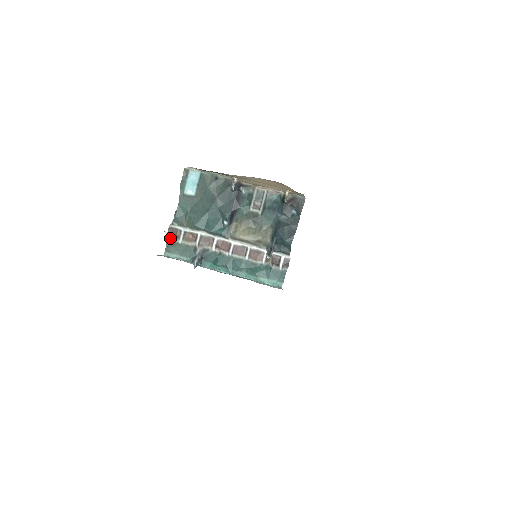
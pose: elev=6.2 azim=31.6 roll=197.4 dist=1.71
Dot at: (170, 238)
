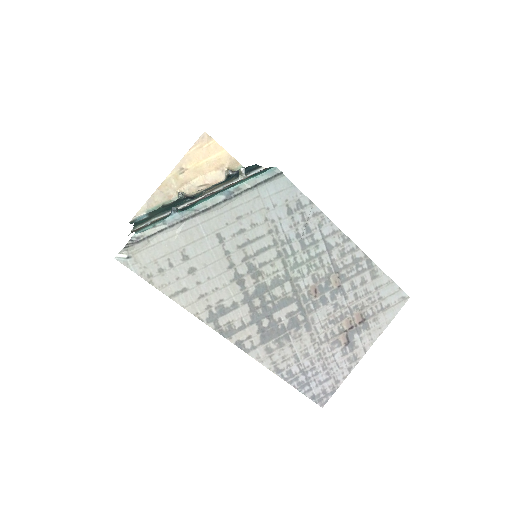
Dot at: occluded
